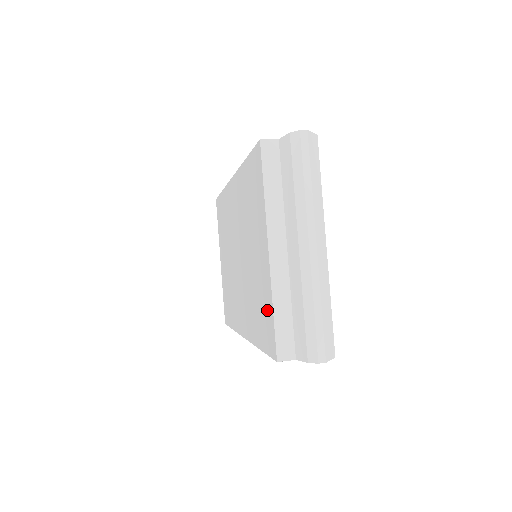
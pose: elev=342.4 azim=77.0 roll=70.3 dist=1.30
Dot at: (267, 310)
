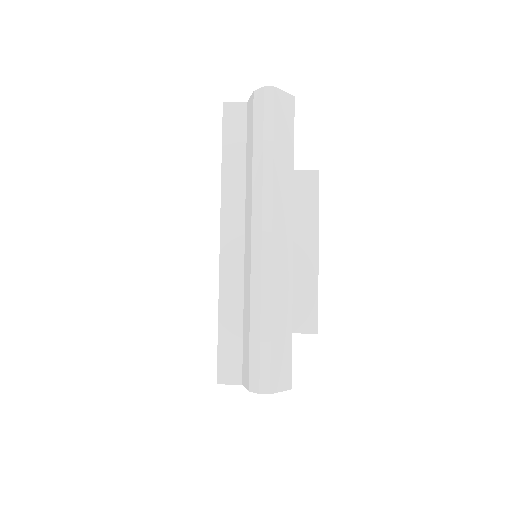
Dot at: occluded
